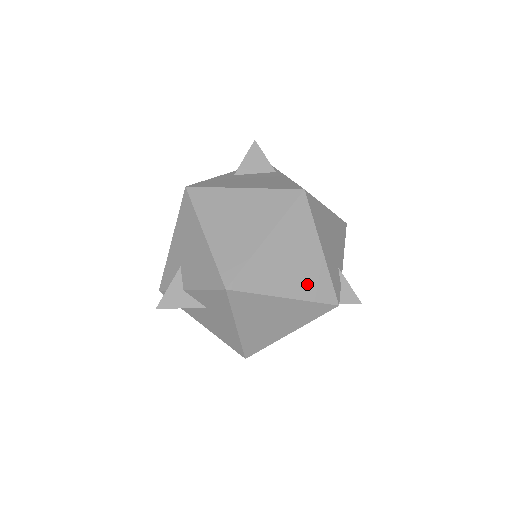
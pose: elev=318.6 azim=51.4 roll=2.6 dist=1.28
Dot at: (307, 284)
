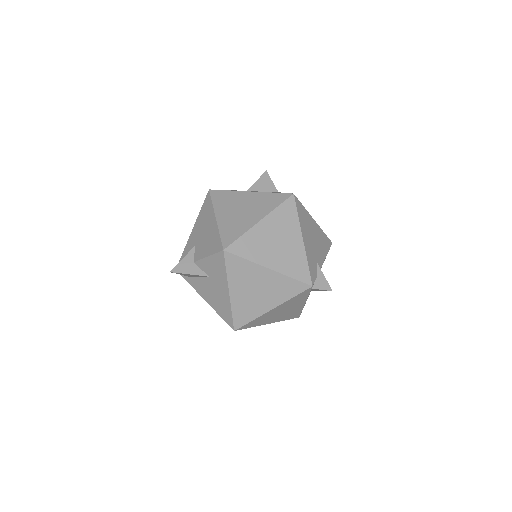
Dot at: (288, 263)
